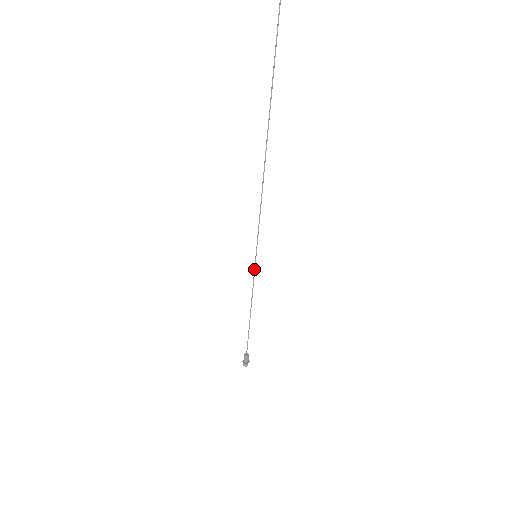
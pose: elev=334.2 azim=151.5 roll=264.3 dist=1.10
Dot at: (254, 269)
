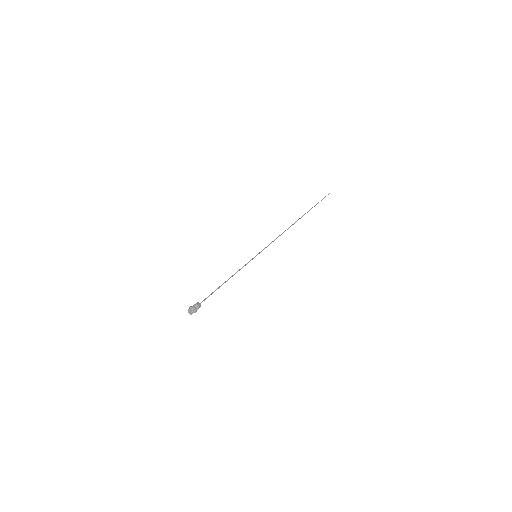
Dot at: (250, 260)
